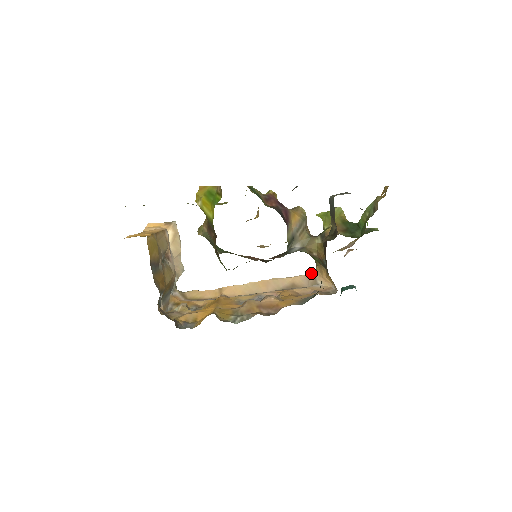
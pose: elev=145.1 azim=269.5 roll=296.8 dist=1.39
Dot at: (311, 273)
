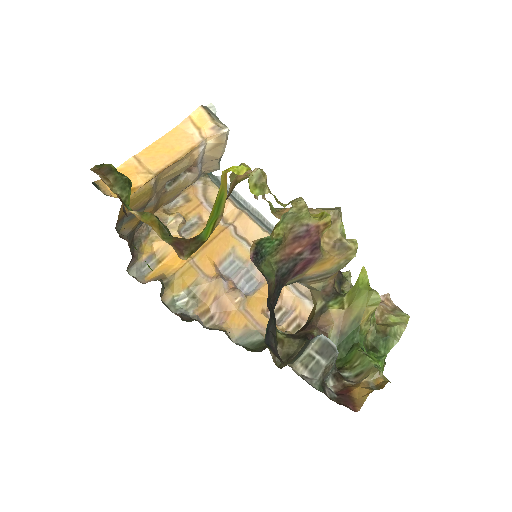
Dot at: occluded
